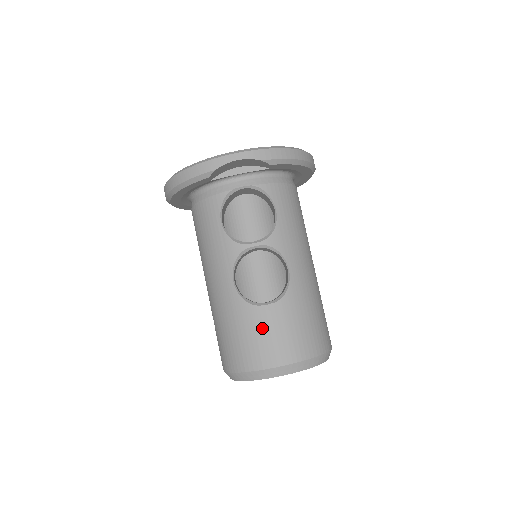
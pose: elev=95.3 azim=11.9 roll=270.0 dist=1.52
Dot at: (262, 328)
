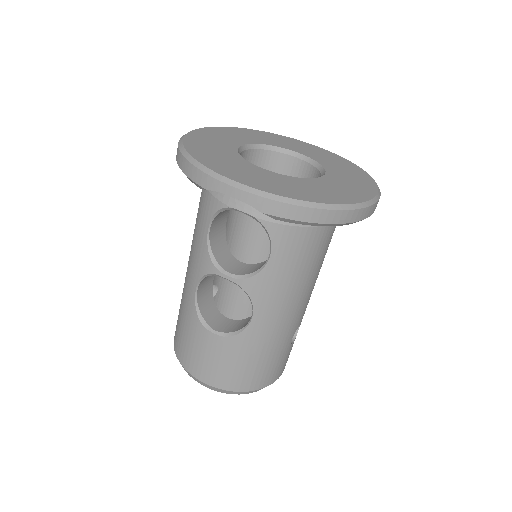
Dot at: (200, 346)
